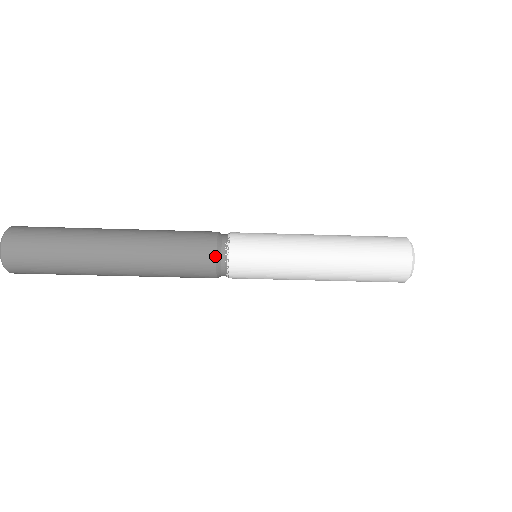
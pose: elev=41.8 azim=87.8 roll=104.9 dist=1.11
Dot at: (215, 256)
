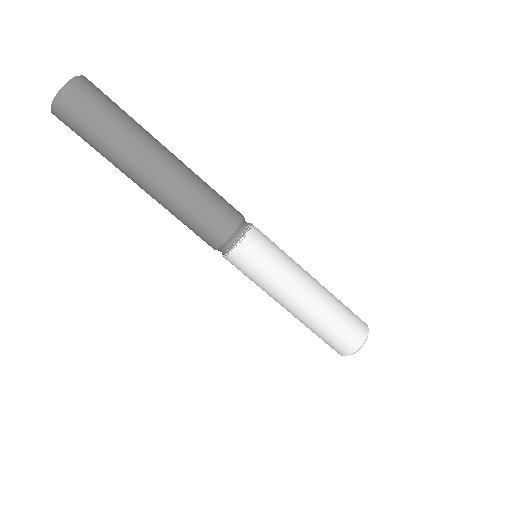
Dot at: (238, 225)
